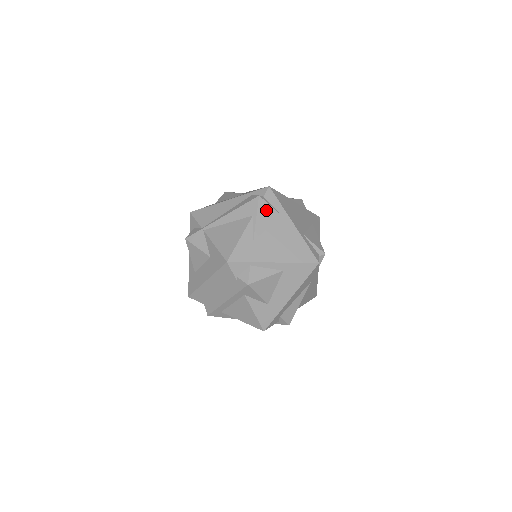
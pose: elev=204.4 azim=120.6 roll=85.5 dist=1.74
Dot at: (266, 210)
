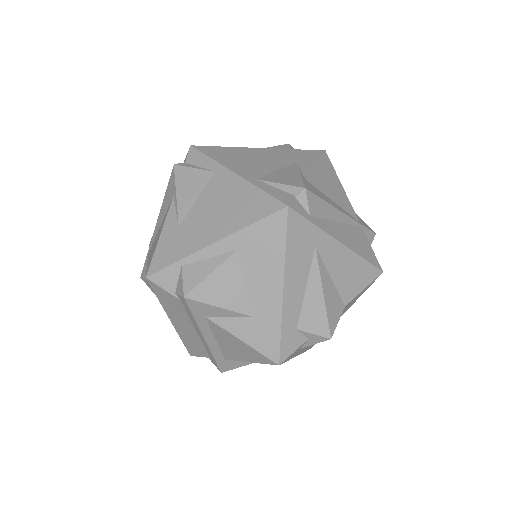
Dot at: (188, 177)
